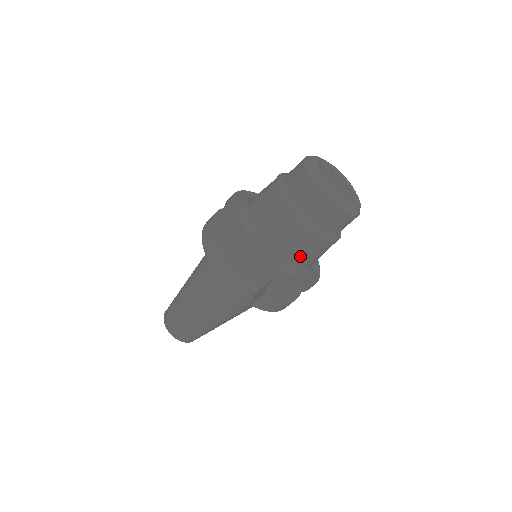
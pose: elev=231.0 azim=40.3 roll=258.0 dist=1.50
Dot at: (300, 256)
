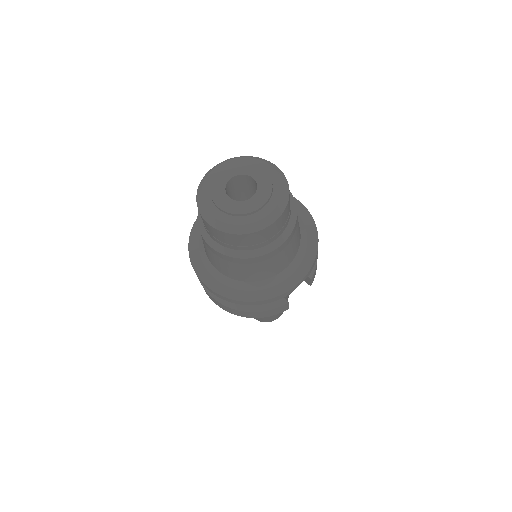
Dot at: (296, 243)
